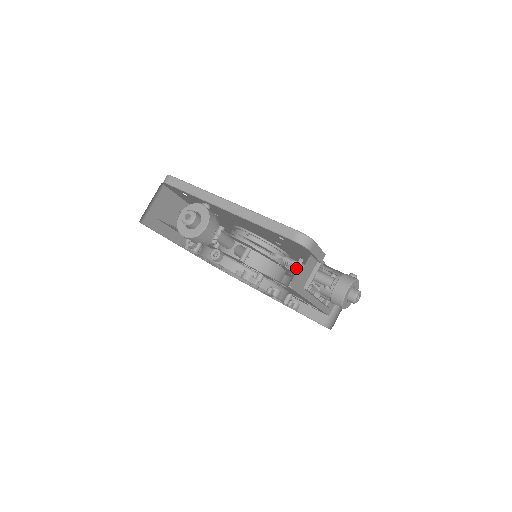
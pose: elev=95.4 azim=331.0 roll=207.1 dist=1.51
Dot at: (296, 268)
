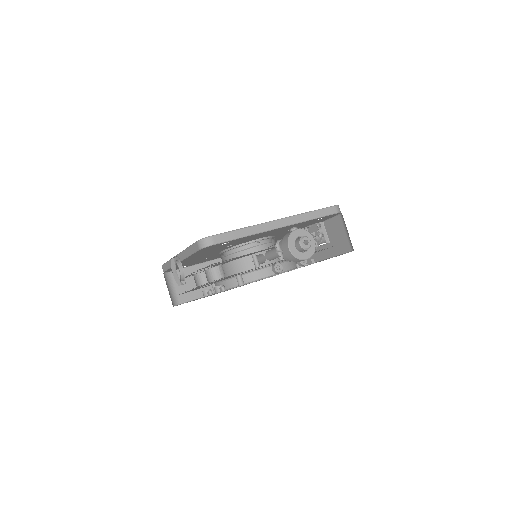
Dot at: occluded
